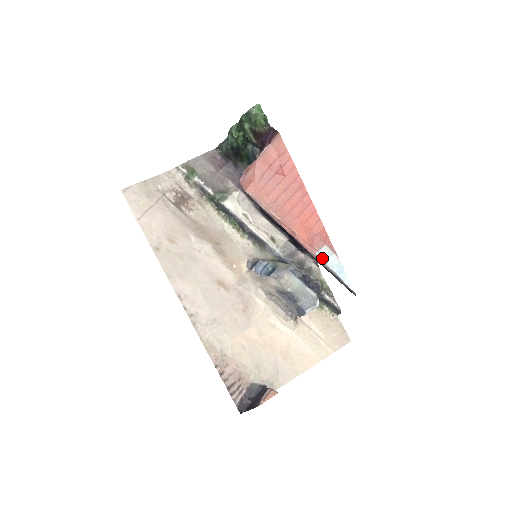
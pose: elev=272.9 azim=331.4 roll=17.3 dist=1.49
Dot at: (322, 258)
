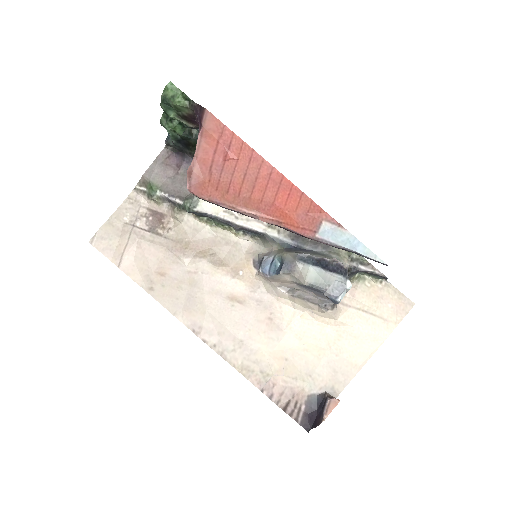
Dot at: (326, 238)
